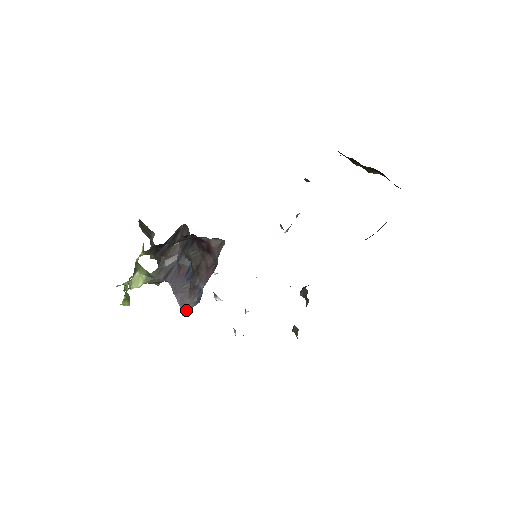
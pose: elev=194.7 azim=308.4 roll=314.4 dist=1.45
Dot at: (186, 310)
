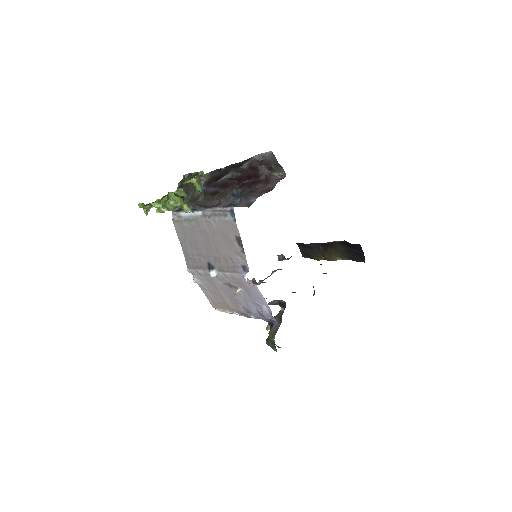
Dot at: (237, 206)
